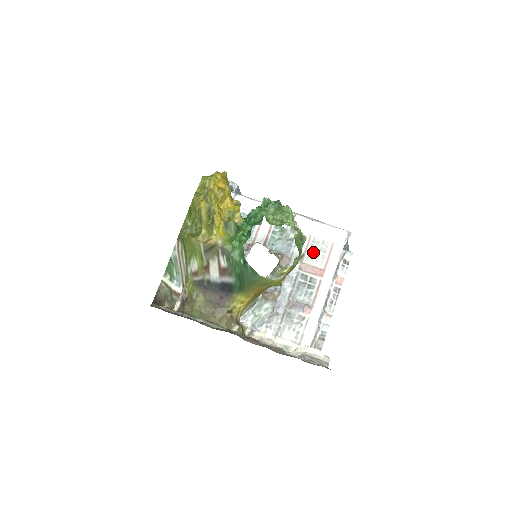
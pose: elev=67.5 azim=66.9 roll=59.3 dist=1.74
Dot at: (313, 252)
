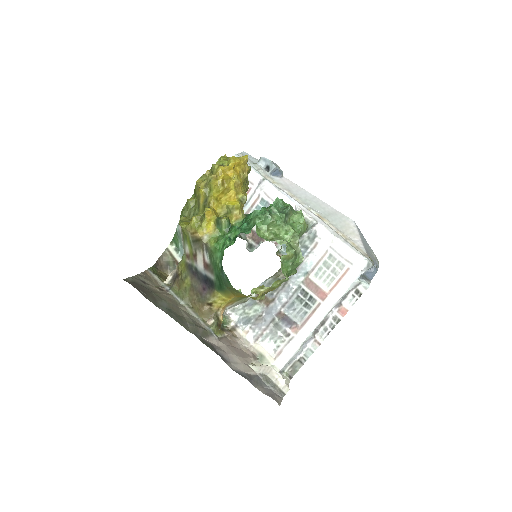
Dot at: (324, 270)
